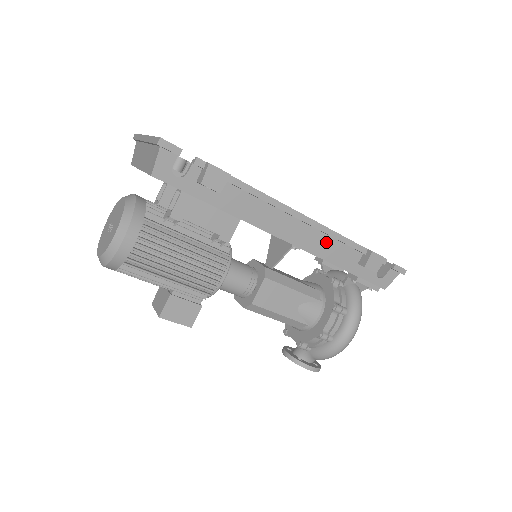
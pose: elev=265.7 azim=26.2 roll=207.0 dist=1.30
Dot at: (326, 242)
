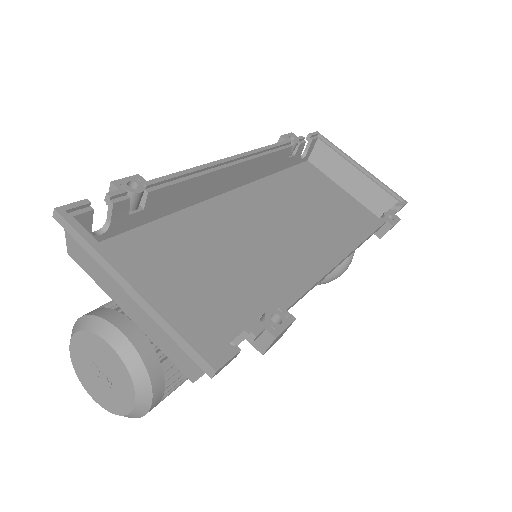
Dot at: occluded
